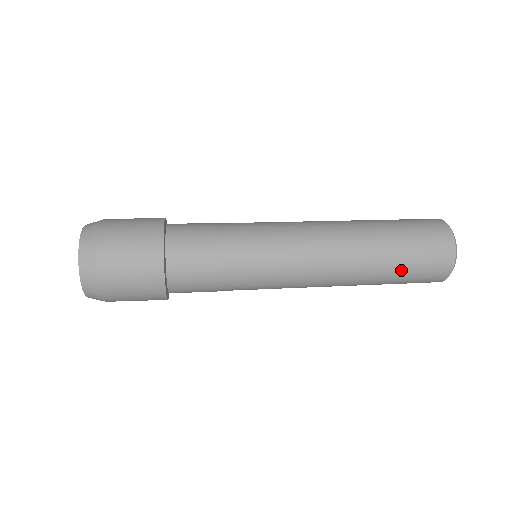
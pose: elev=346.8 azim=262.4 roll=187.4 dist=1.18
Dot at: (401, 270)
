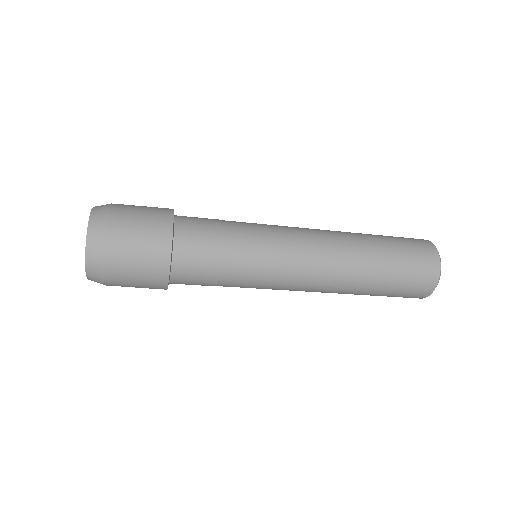
Dot at: (394, 267)
